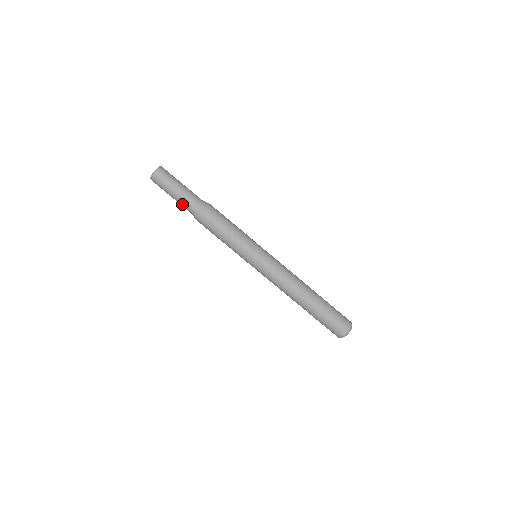
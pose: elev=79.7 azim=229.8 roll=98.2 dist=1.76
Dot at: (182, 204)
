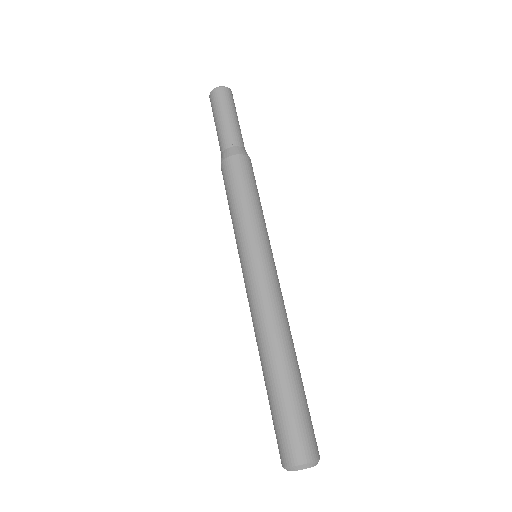
Dot at: (219, 141)
